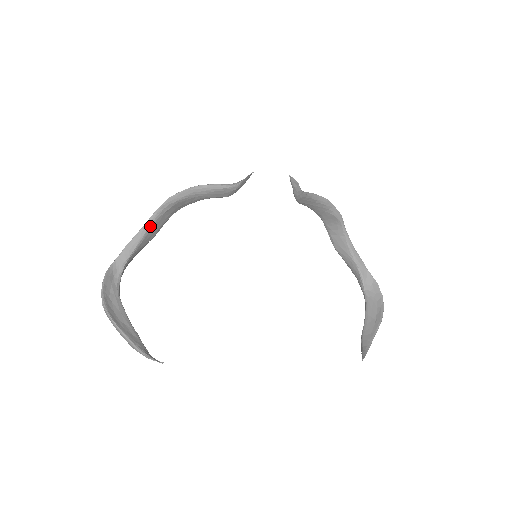
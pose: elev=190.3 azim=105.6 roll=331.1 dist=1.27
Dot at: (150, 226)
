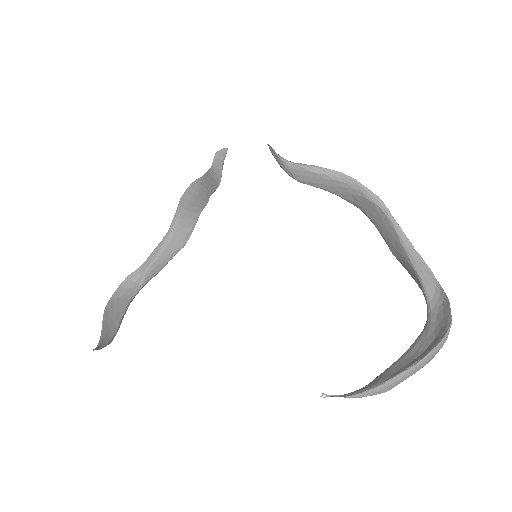
Dot at: (172, 232)
